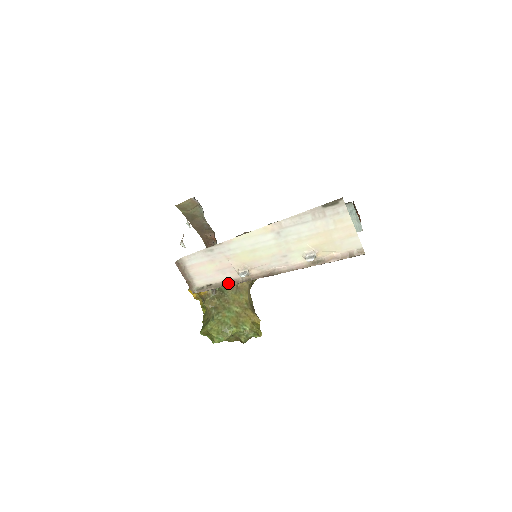
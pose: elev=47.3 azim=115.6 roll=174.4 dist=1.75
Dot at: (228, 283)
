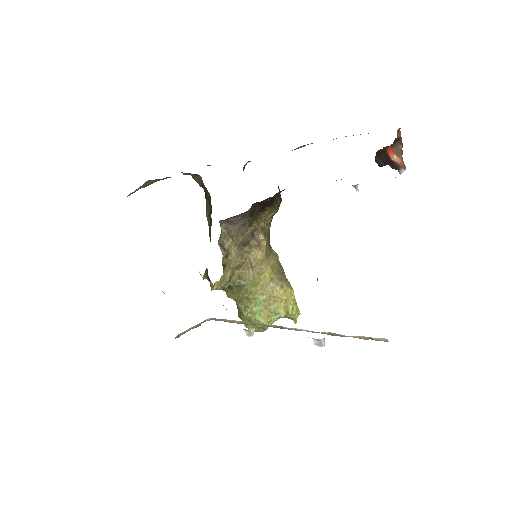
Dot at: (239, 323)
